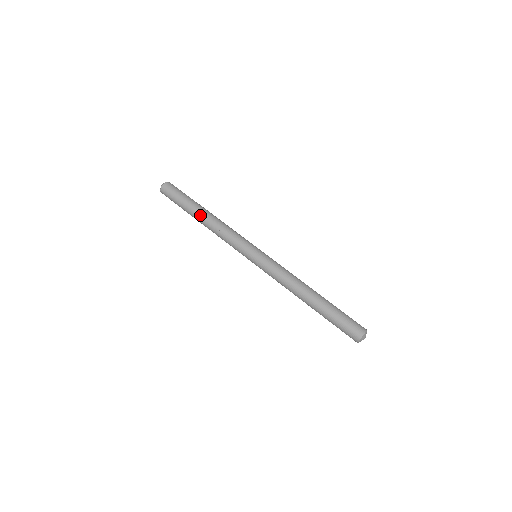
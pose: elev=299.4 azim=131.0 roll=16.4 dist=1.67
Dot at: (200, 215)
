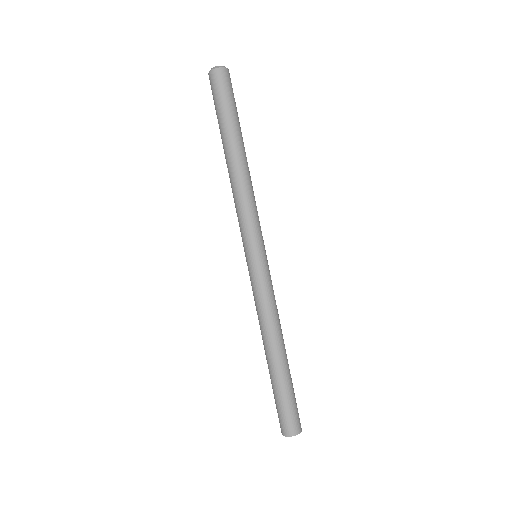
Dot at: (237, 151)
